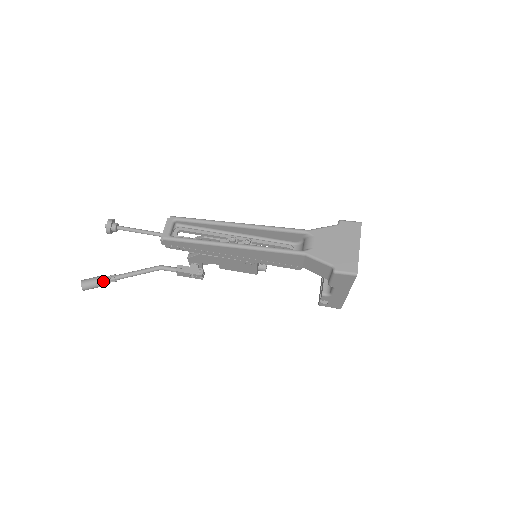
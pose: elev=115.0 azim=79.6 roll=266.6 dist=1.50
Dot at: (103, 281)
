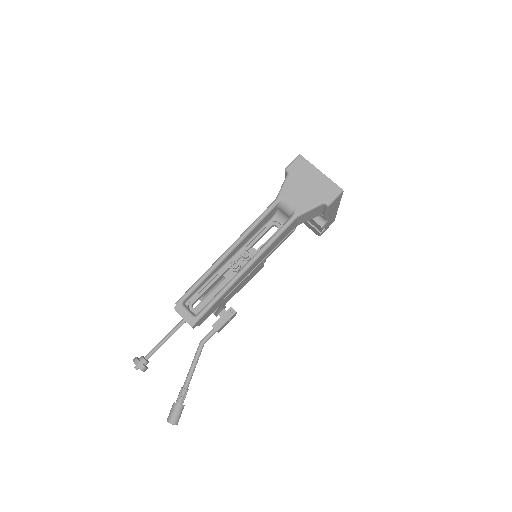
Dot at: (181, 402)
